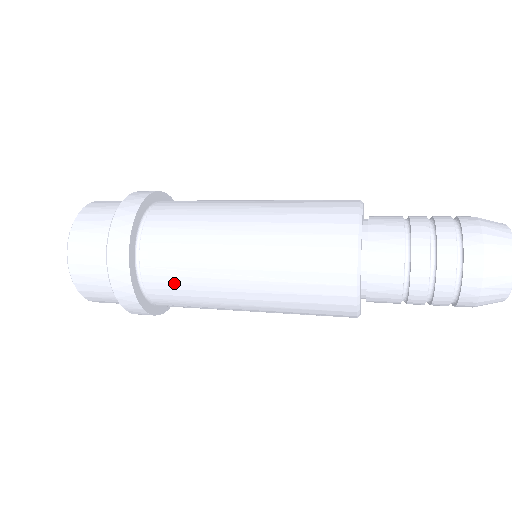
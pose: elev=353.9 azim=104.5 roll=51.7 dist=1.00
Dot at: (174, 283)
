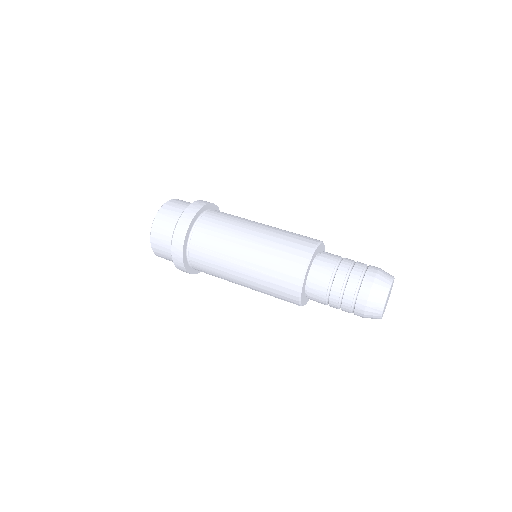
Dot at: (205, 257)
